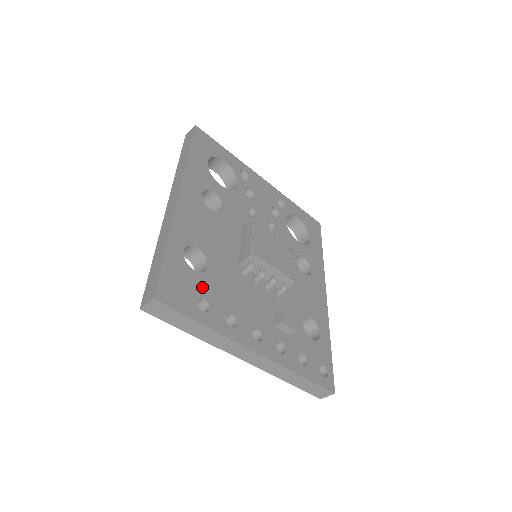
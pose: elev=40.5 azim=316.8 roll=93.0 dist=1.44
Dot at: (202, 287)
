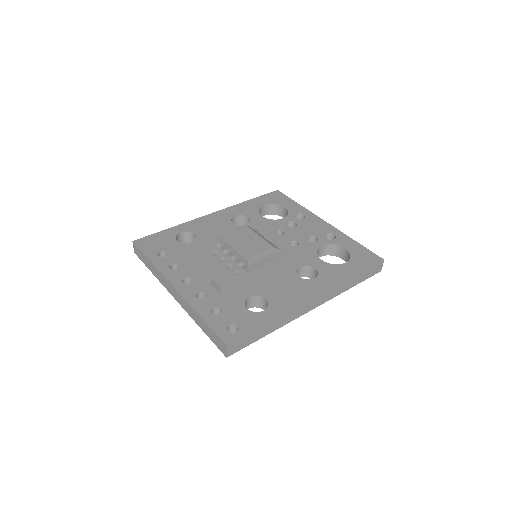
Dot at: (173, 248)
